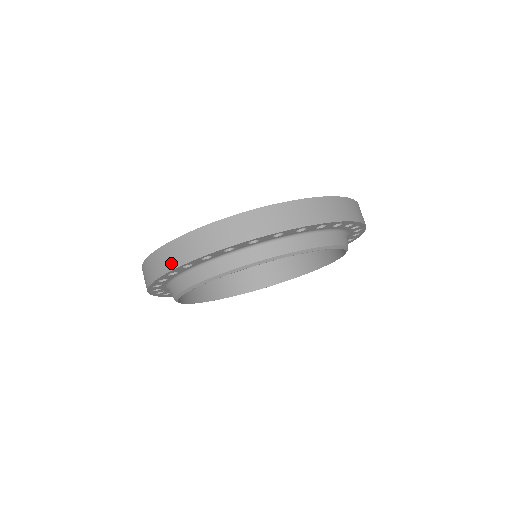
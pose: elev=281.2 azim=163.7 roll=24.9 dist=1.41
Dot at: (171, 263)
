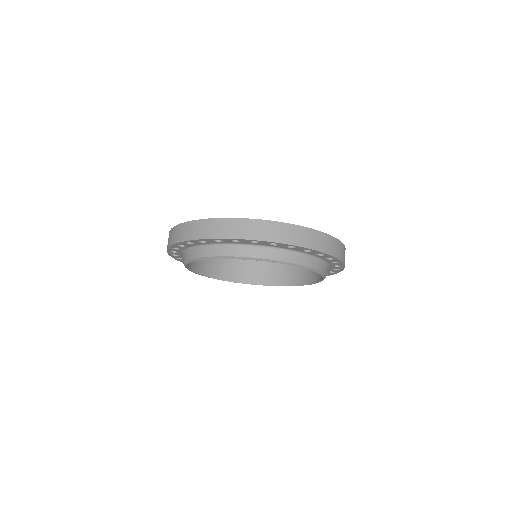
Dot at: (226, 233)
